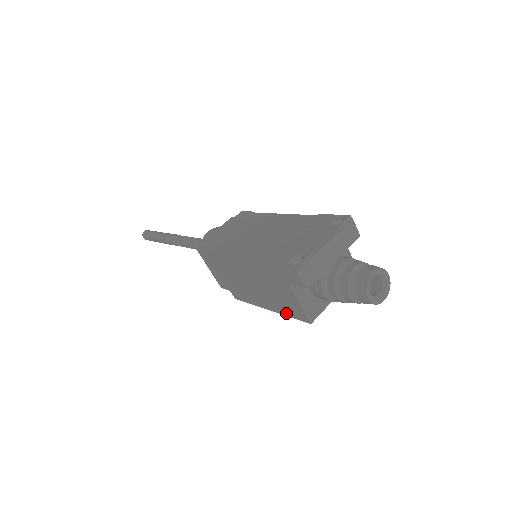
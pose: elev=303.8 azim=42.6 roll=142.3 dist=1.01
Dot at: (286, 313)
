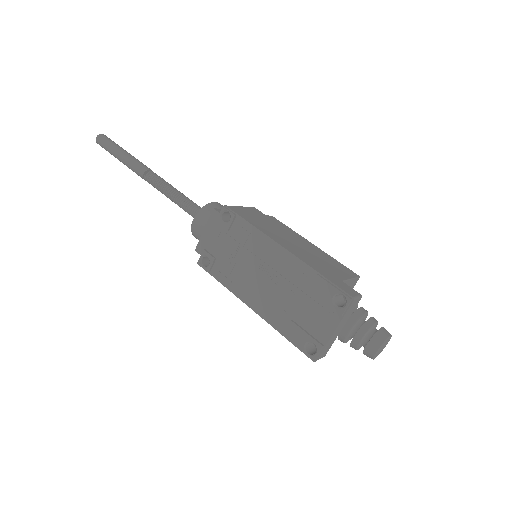
Dot at: occluded
